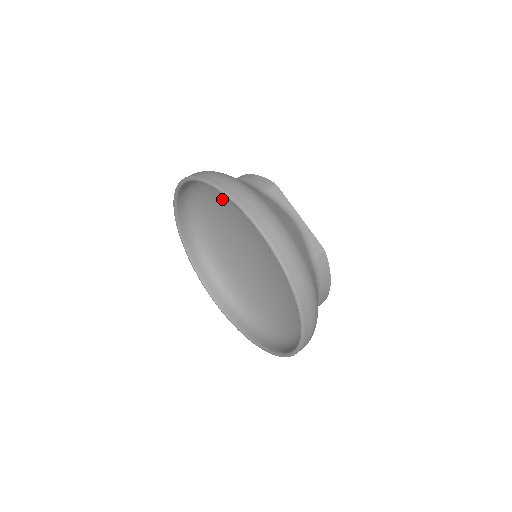
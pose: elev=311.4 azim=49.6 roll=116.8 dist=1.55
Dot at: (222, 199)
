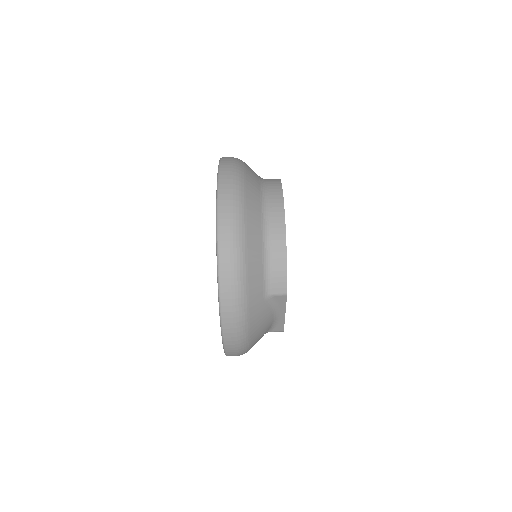
Dot at: occluded
